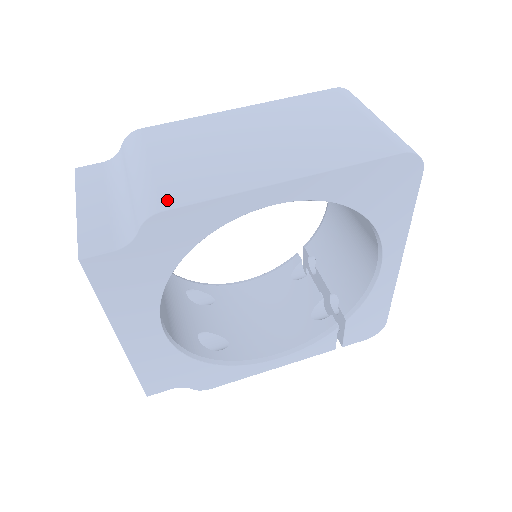
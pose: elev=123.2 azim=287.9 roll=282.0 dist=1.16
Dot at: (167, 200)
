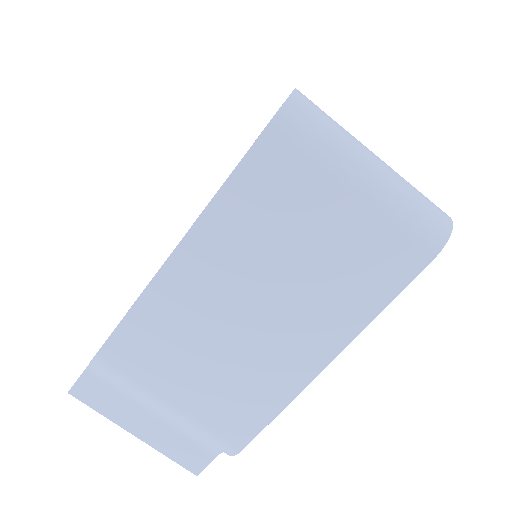
Dot at: (235, 438)
